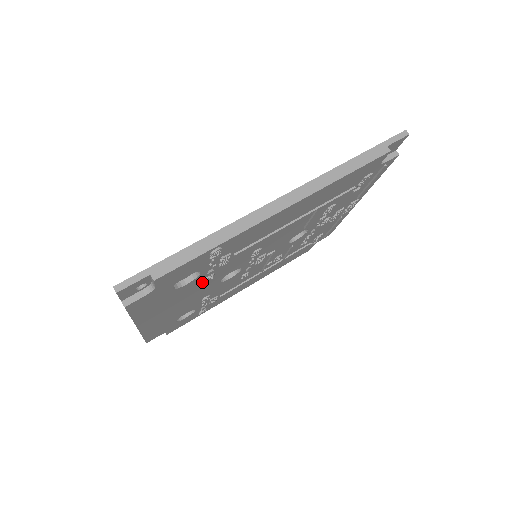
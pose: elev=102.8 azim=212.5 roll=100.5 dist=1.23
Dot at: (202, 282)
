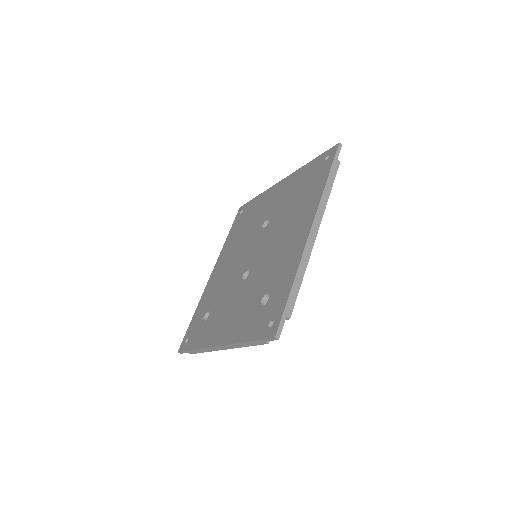
Dot at: occluded
